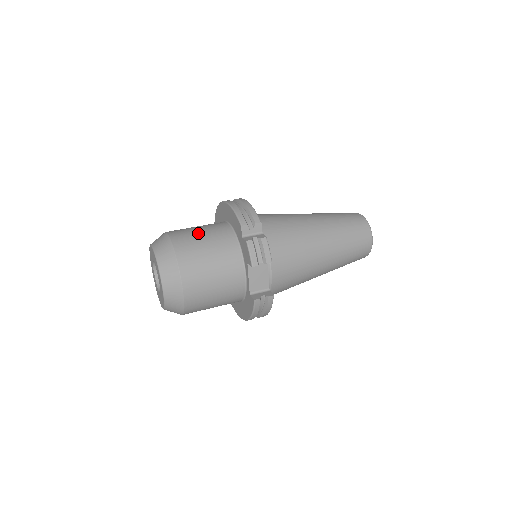
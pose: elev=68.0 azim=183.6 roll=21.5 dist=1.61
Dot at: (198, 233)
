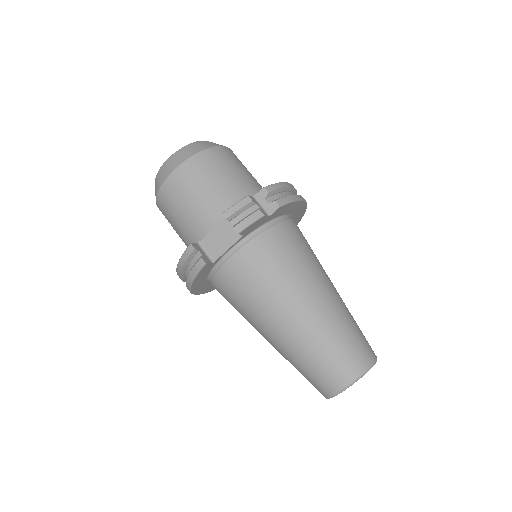
Dot at: (242, 169)
